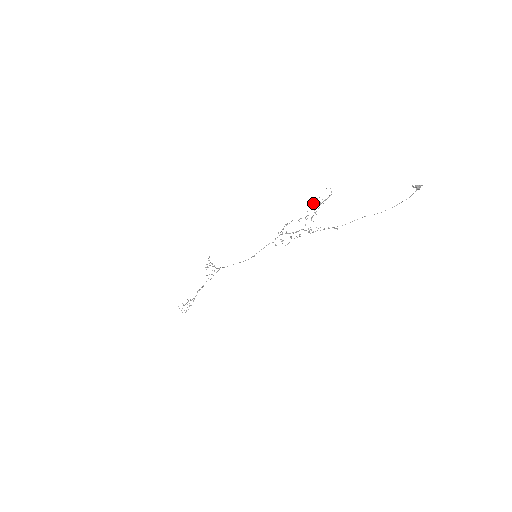
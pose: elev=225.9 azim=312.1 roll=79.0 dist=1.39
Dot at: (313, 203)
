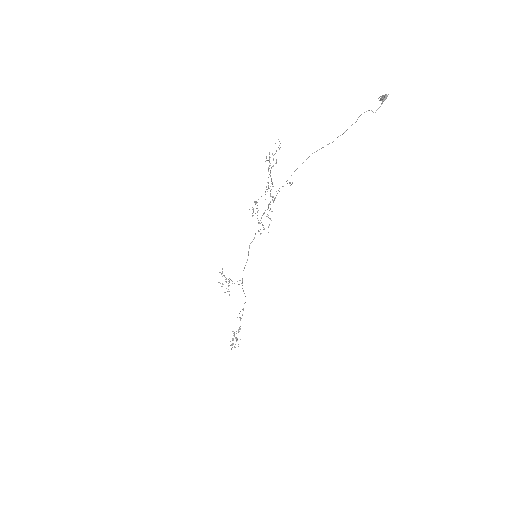
Dot at: occluded
